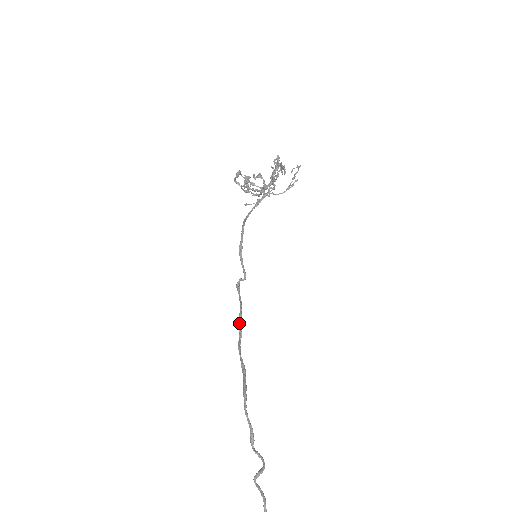
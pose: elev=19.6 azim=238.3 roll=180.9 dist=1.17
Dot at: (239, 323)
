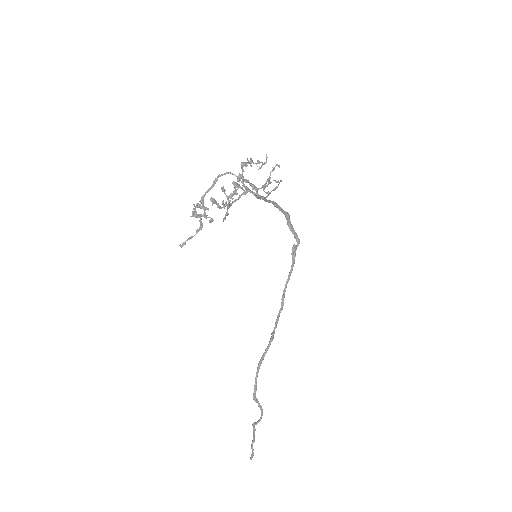
Dot at: (283, 291)
